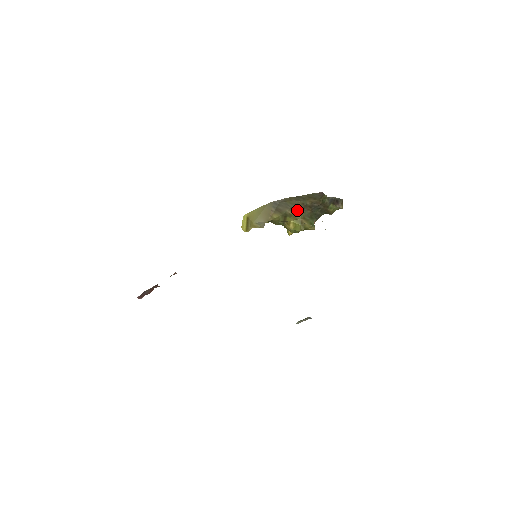
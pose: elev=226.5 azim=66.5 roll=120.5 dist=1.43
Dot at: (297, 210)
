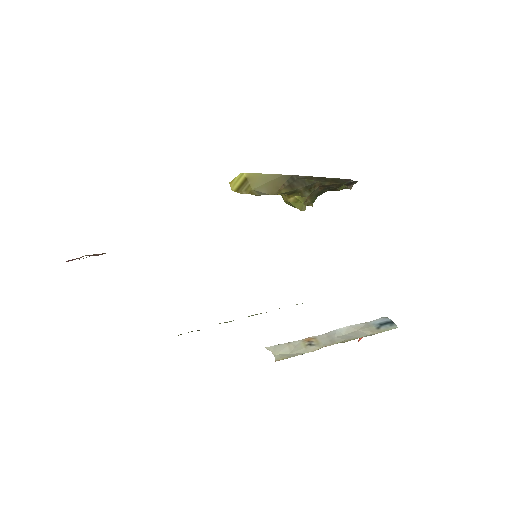
Dot at: (310, 188)
